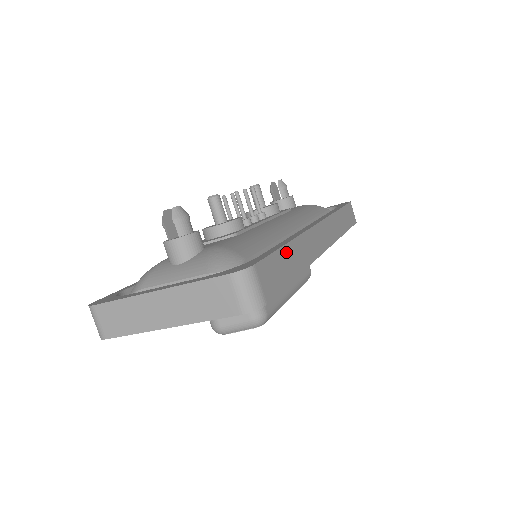
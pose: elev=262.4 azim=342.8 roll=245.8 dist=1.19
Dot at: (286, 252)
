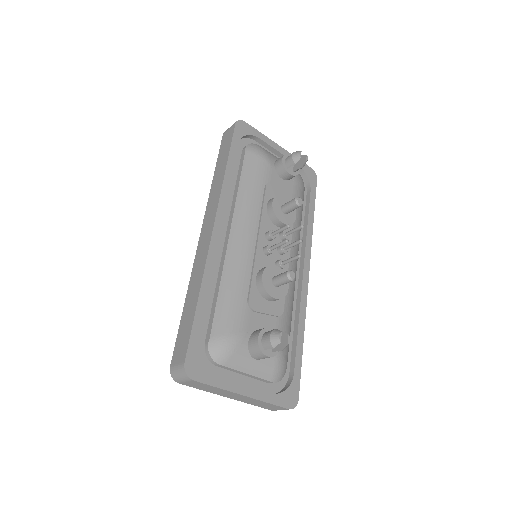
Dot at: (300, 349)
